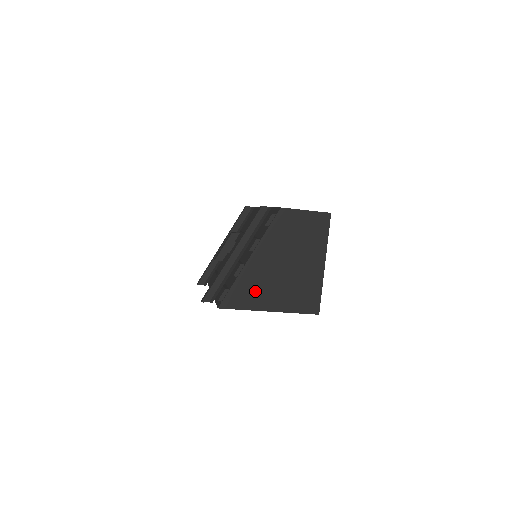
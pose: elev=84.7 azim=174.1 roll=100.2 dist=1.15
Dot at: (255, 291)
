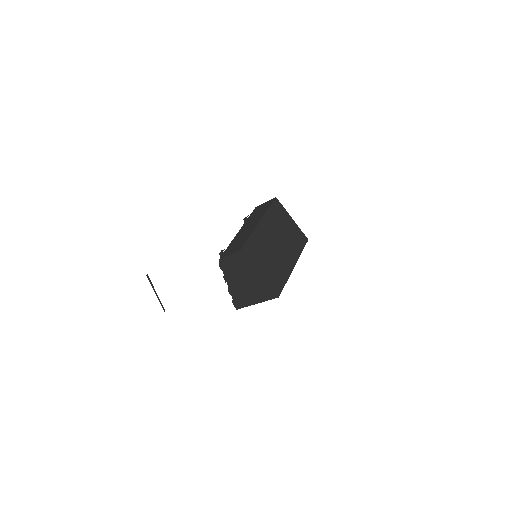
Dot at: (243, 298)
